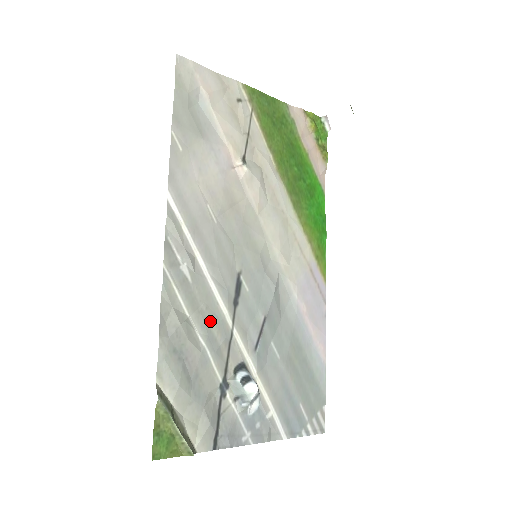
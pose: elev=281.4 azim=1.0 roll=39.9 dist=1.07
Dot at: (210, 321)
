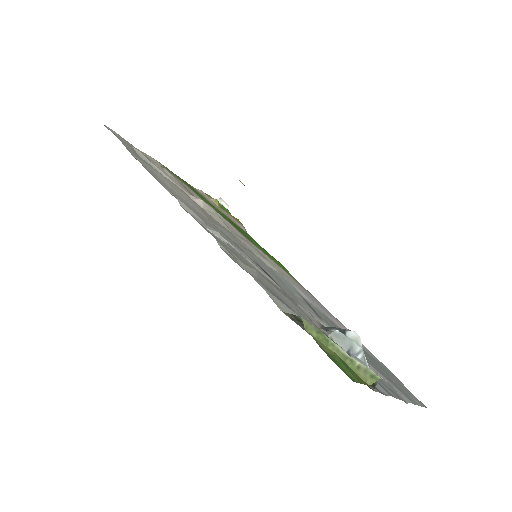
Dot at: (271, 284)
